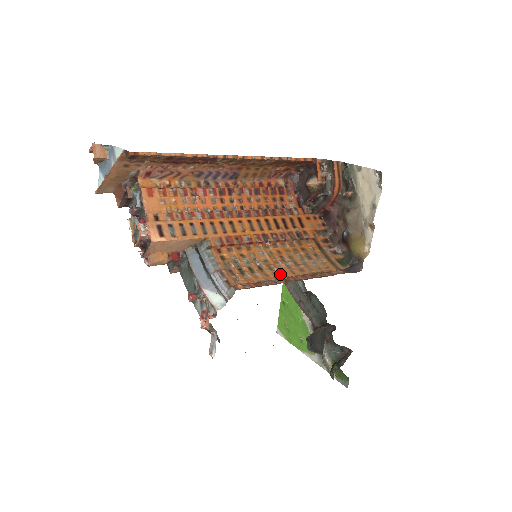
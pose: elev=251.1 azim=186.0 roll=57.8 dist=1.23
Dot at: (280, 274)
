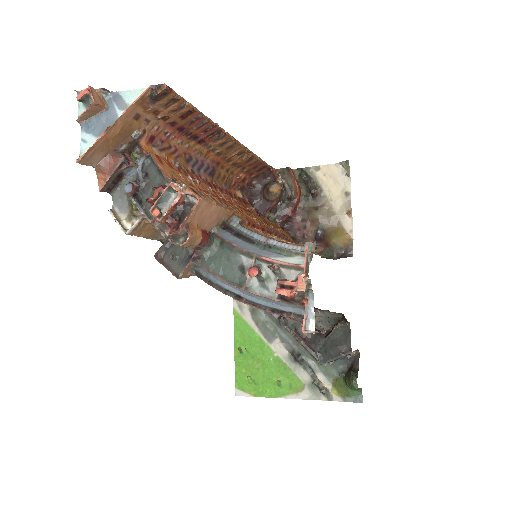
Dot at: occluded
